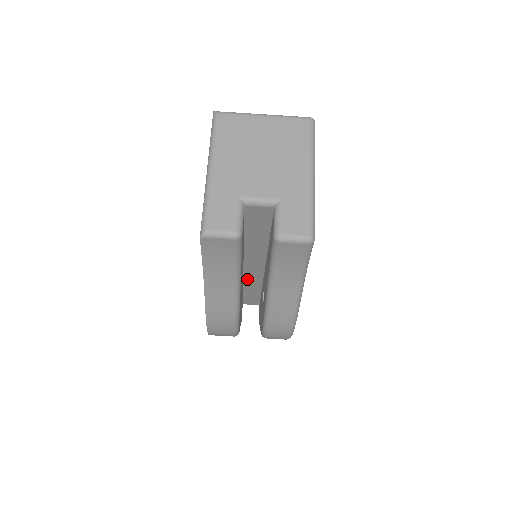
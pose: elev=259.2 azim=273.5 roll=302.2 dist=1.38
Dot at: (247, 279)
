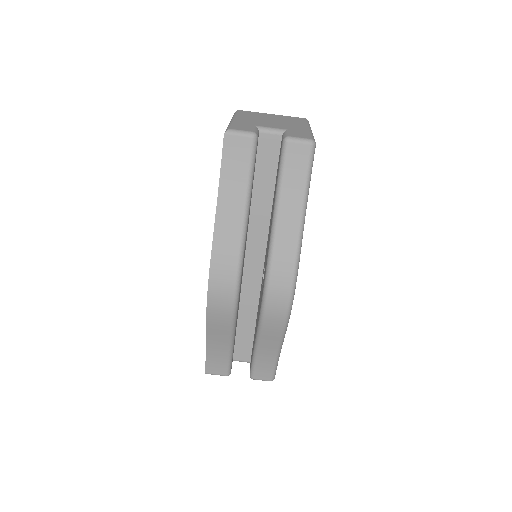
Dot at: (245, 287)
